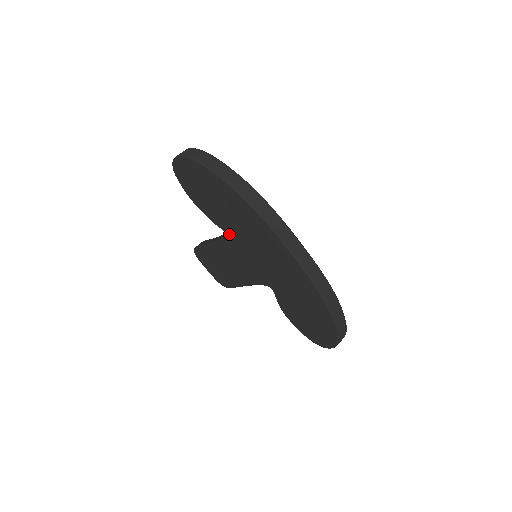
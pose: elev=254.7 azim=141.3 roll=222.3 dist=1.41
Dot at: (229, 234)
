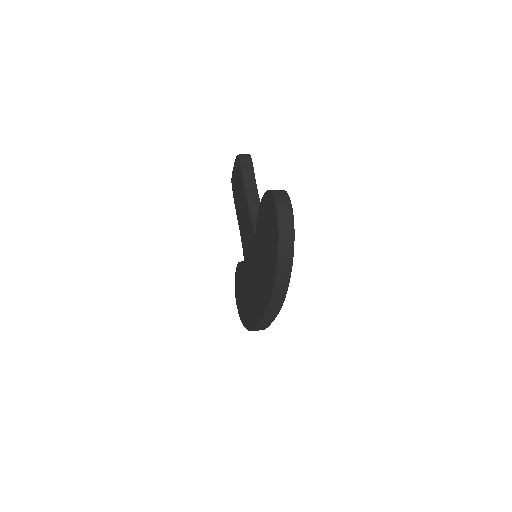
Dot at: (255, 241)
